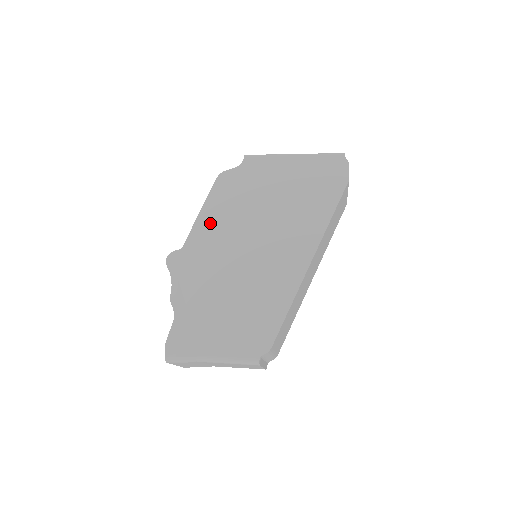
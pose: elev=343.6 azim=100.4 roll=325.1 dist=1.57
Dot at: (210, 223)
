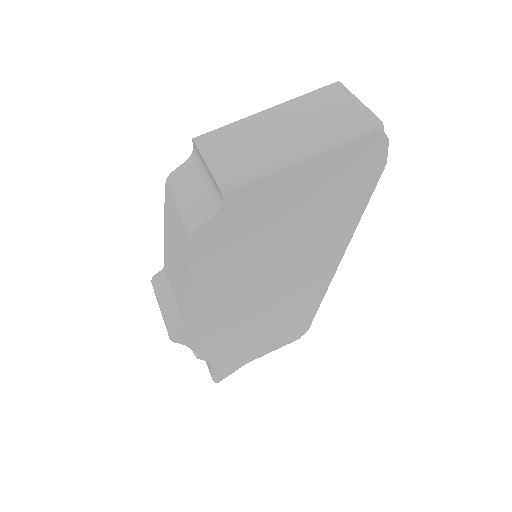
Dot at: (208, 289)
